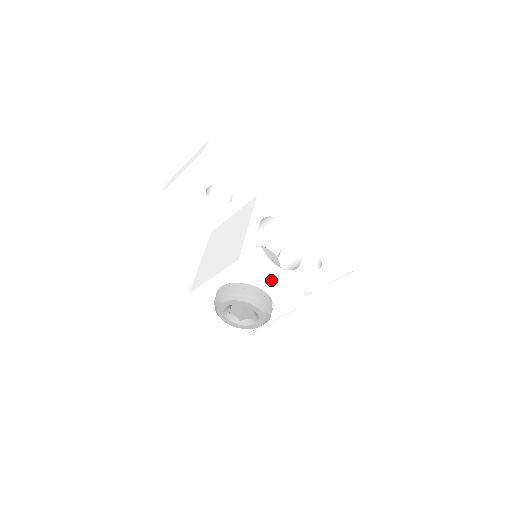
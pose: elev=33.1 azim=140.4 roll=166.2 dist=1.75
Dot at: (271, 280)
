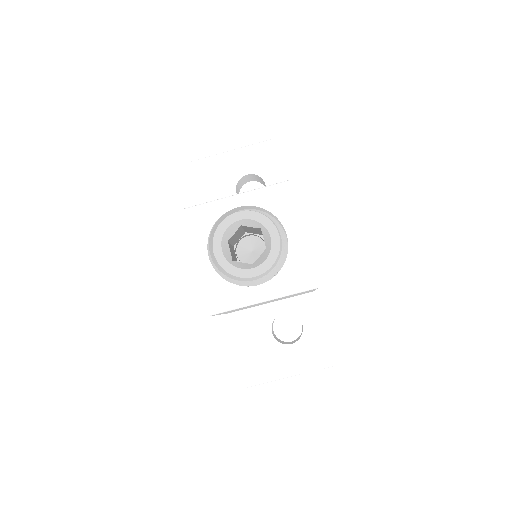
Dot at: occluded
